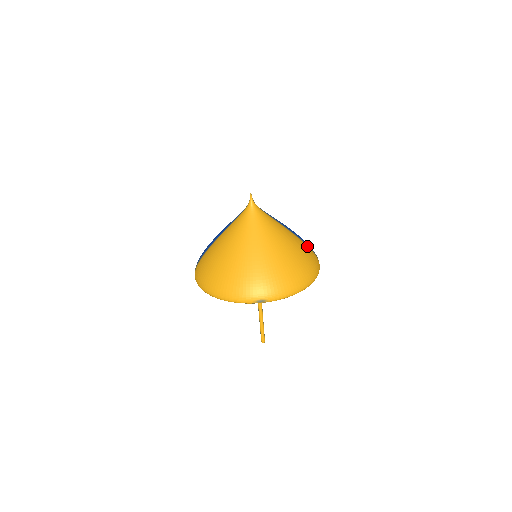
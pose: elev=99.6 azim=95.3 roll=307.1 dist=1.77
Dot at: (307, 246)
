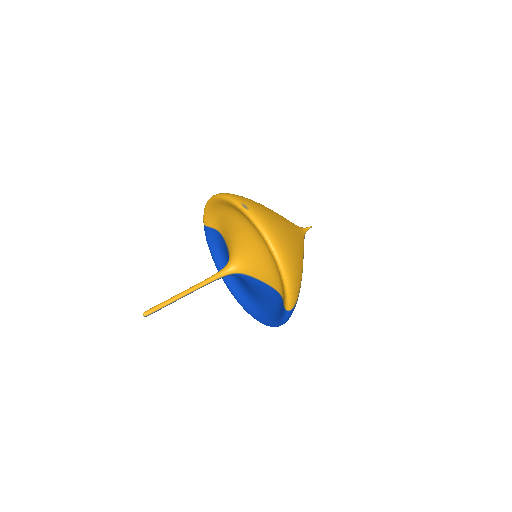
Dot at: (300, 287)
